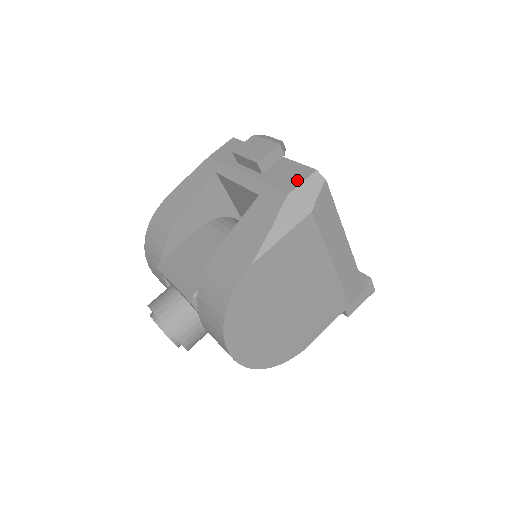
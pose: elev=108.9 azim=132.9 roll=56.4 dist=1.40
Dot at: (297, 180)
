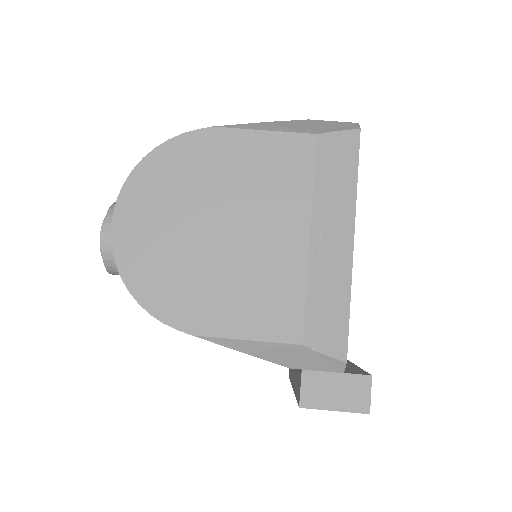
Dot at: occluded
